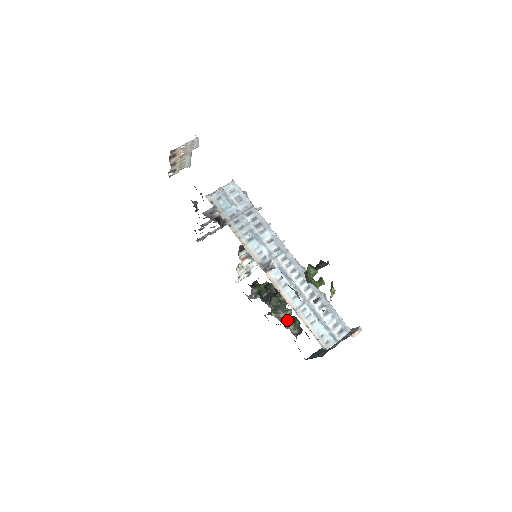
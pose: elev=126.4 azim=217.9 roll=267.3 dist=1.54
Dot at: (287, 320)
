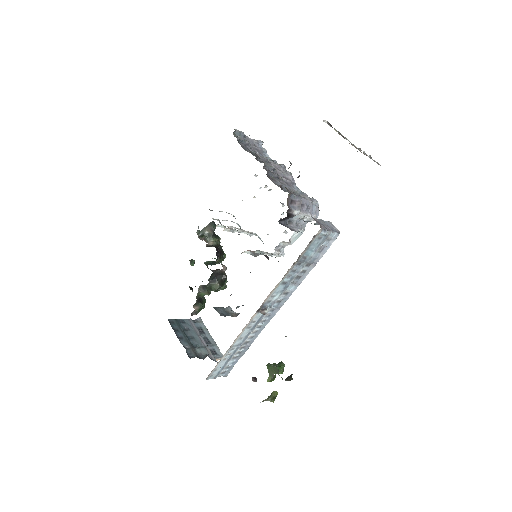
Dot at: (201, 300)
